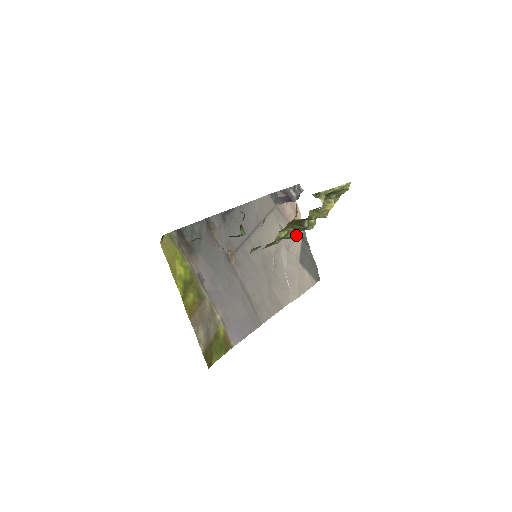
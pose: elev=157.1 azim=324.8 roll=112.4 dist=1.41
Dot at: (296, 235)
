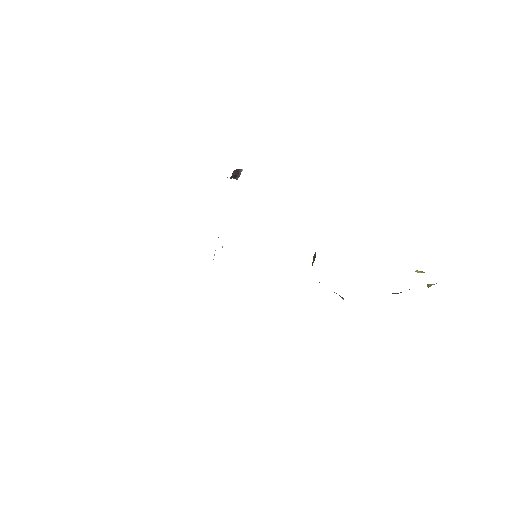
Dot at: occluded
